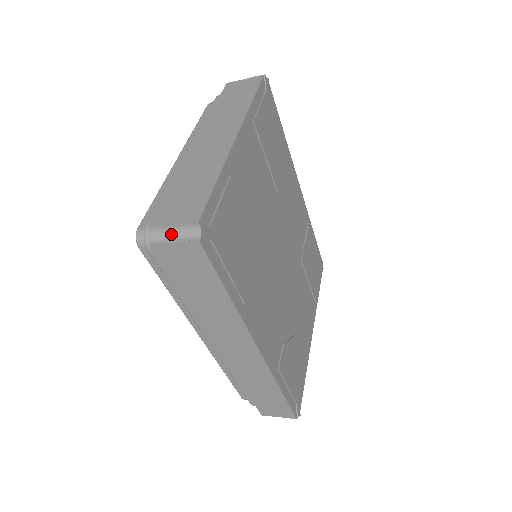
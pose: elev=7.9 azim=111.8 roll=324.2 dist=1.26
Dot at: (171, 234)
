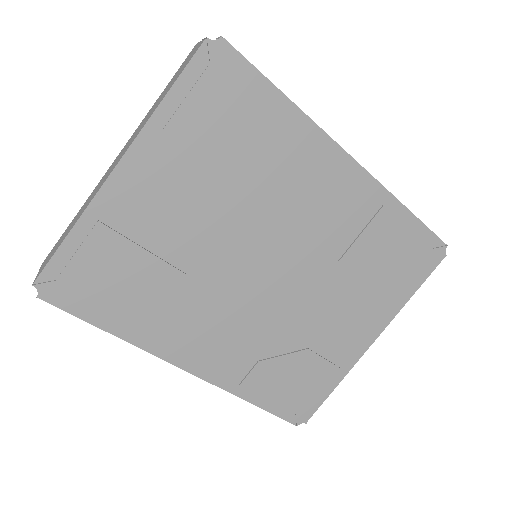
Dot at: occluded
